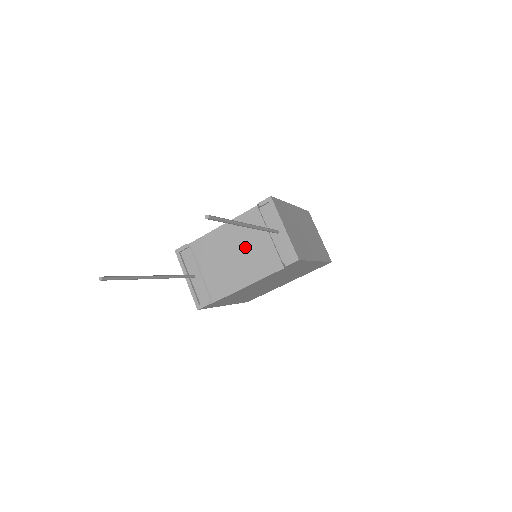
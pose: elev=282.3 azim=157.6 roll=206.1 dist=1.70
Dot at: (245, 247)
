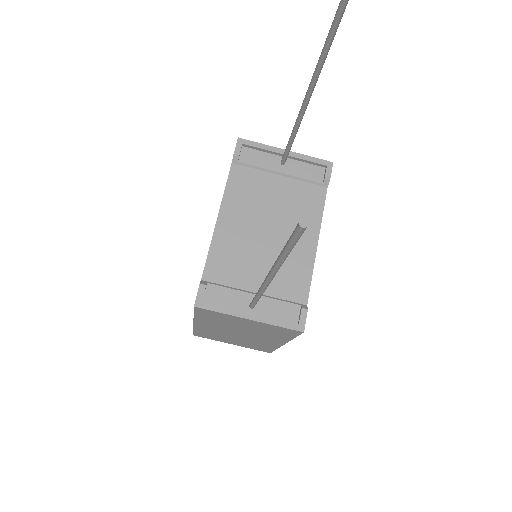
Dot at: (268, 212)
